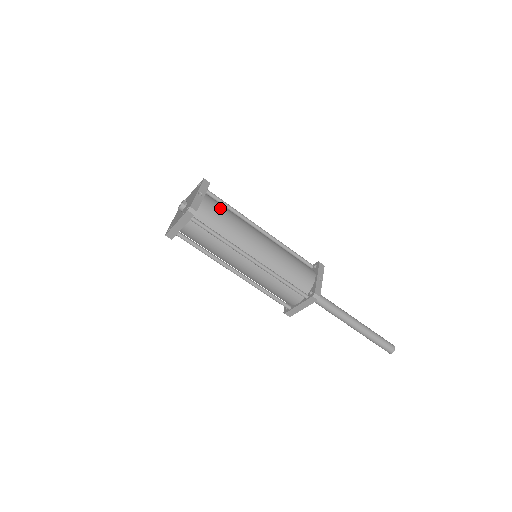
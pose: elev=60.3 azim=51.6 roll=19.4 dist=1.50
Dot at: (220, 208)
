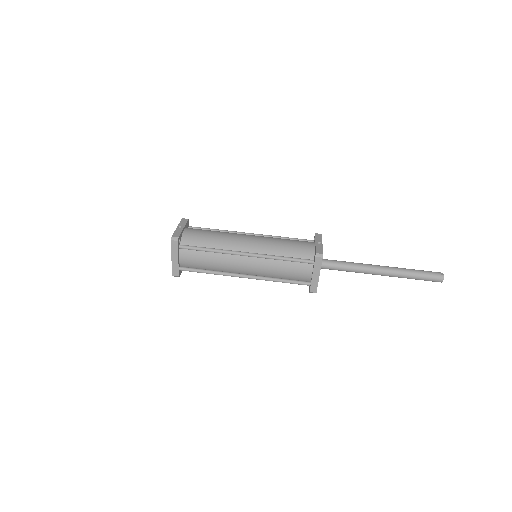
Dot at: (202, 231)
